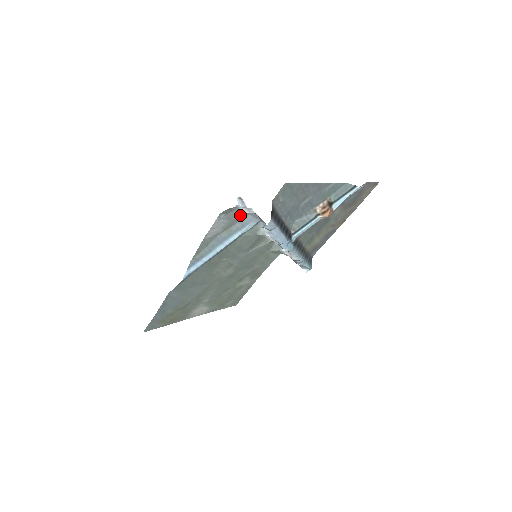
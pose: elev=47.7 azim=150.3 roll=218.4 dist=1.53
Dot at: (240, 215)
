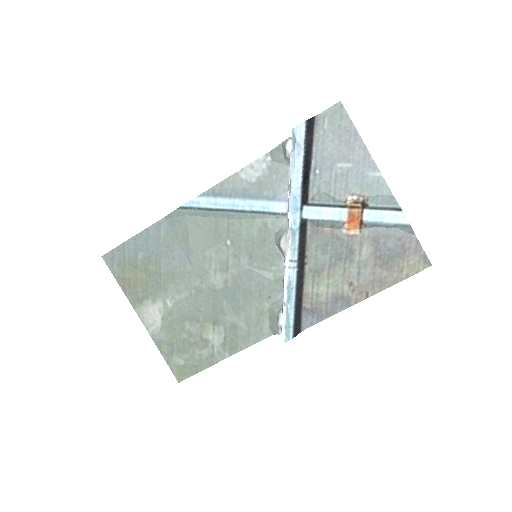
Dot at: (281, 179)
